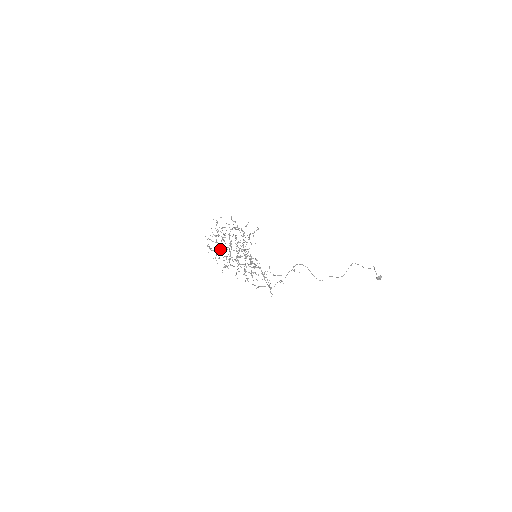
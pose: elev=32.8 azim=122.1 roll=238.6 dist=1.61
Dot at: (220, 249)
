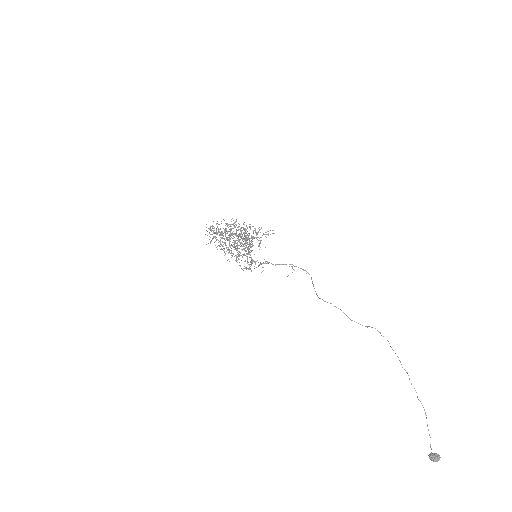
Dot at: occluded
